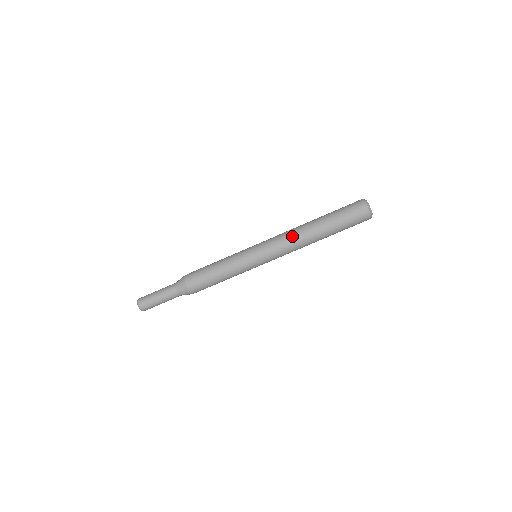
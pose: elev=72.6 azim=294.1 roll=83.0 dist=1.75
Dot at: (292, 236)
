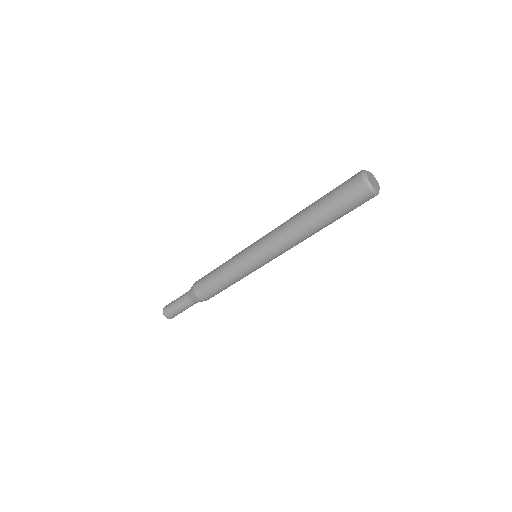
Dot at: (291, 243)
